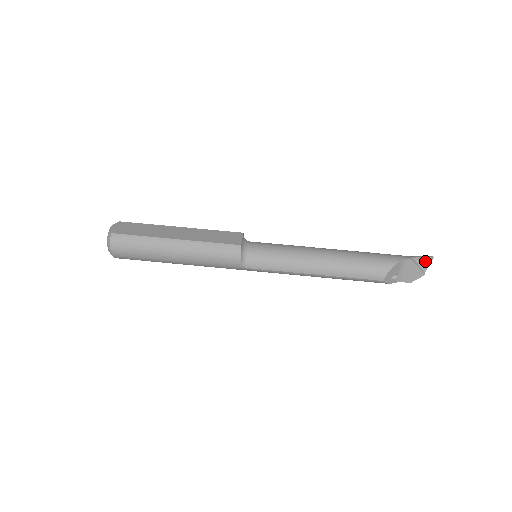
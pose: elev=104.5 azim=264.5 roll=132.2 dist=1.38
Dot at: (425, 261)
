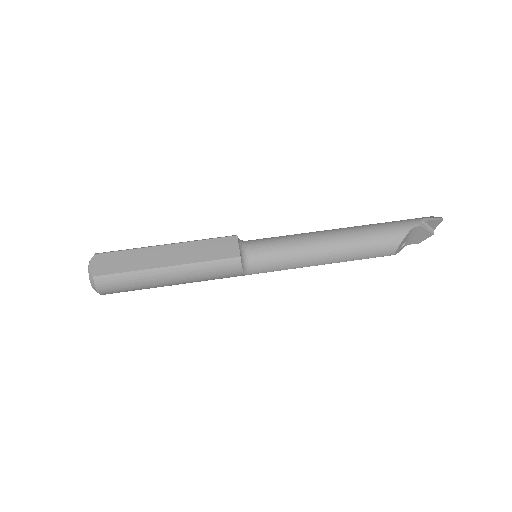
Dot at: (434, 223)
